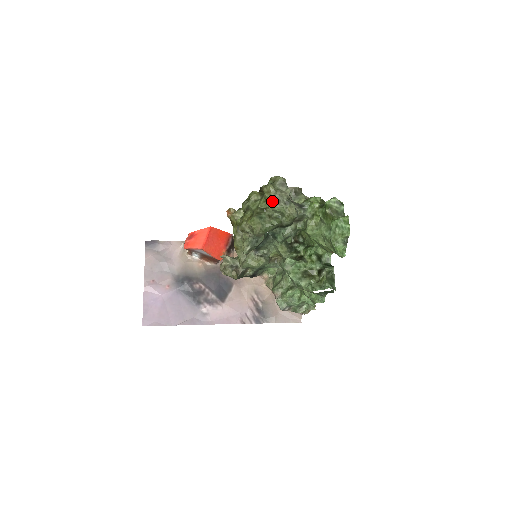
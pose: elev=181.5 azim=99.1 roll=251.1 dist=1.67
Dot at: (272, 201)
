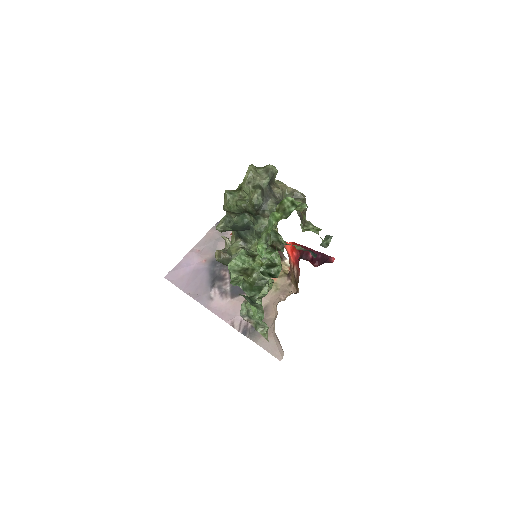
Dot at: (244, 180)
